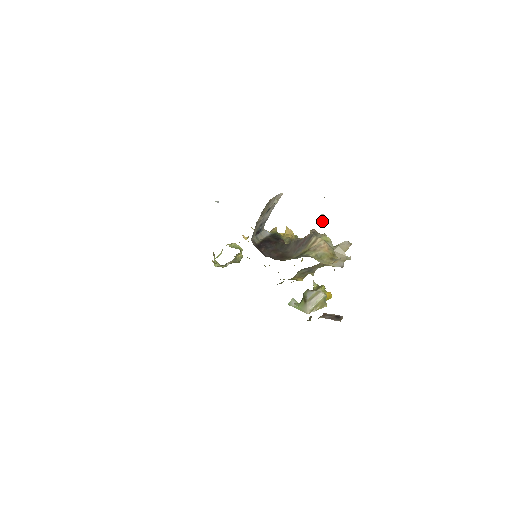
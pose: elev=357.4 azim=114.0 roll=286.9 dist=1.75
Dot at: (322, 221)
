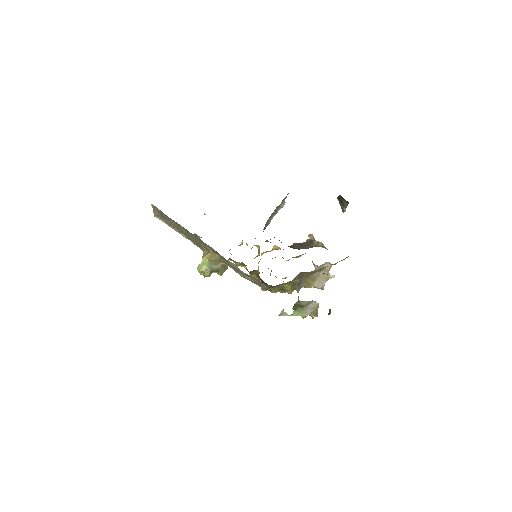
Dot at: occluded
